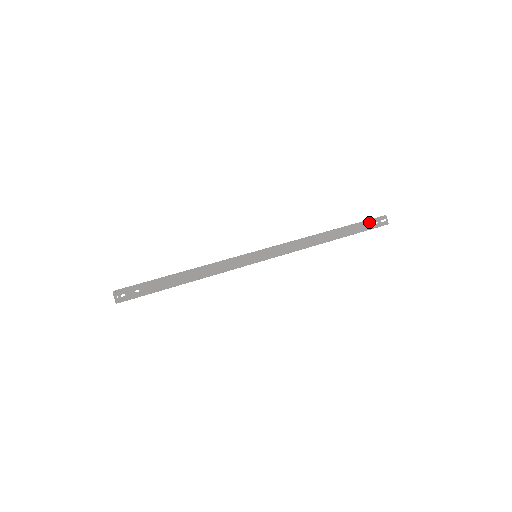
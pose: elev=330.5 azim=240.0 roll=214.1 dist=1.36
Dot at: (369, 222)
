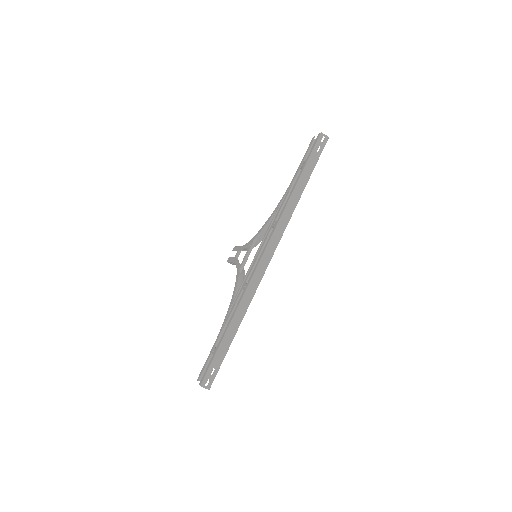
Dot at: (313, 154)
